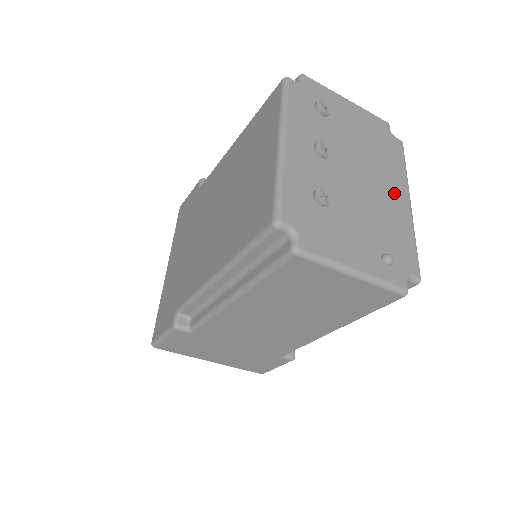
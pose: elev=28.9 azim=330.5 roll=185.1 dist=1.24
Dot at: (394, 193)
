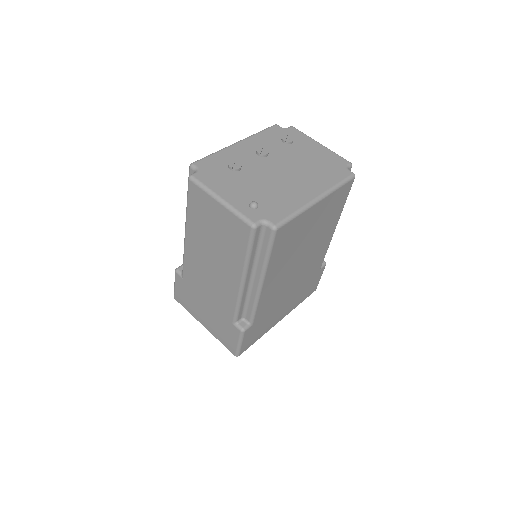
Dot at: (306, 188)
